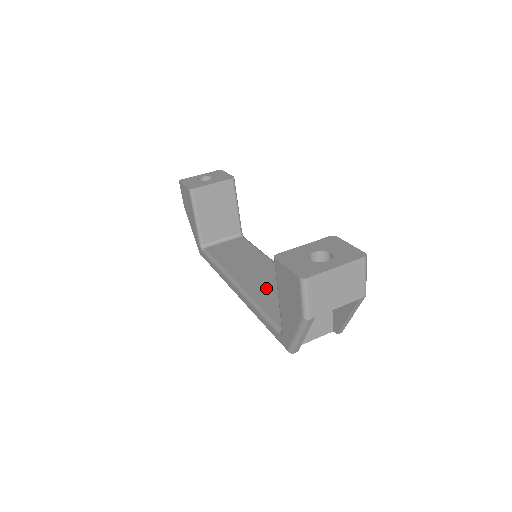
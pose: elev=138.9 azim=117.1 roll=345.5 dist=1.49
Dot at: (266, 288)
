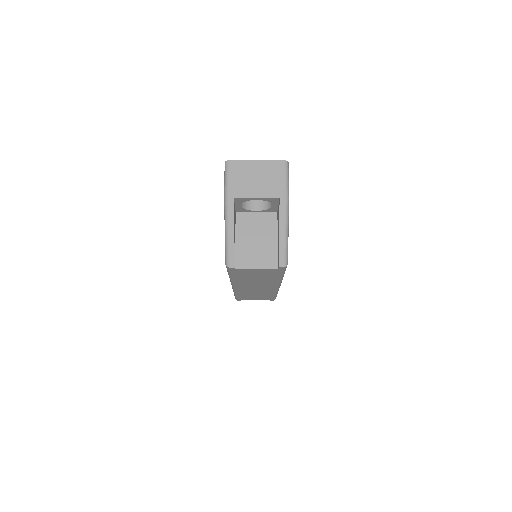
Dot at: occluded
